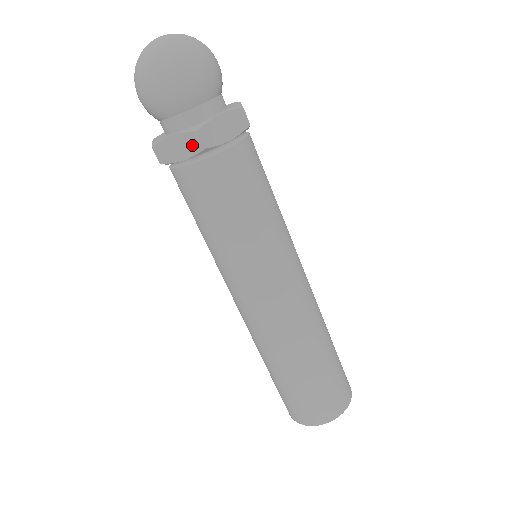
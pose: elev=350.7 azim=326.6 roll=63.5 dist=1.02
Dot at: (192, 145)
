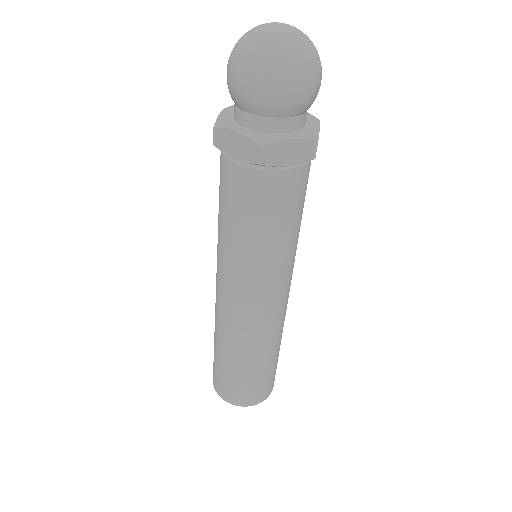
Dot at: (305, 153)
